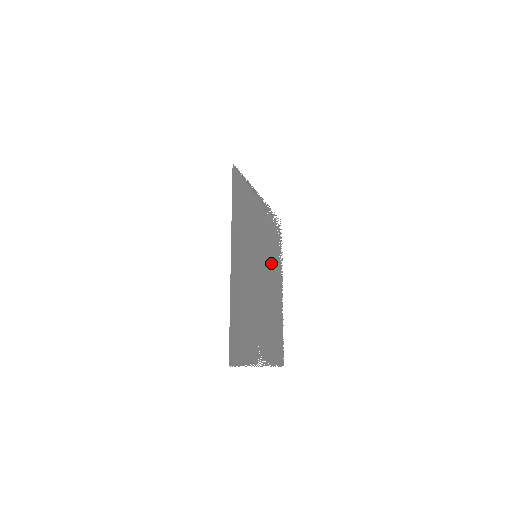
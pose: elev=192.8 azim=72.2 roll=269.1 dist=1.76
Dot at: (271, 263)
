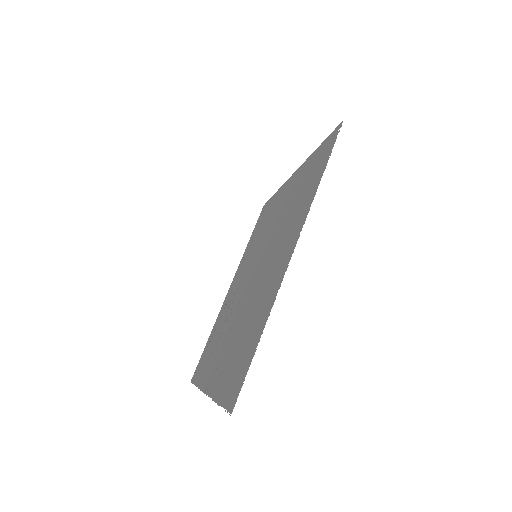
Dot at: (227, 323)
